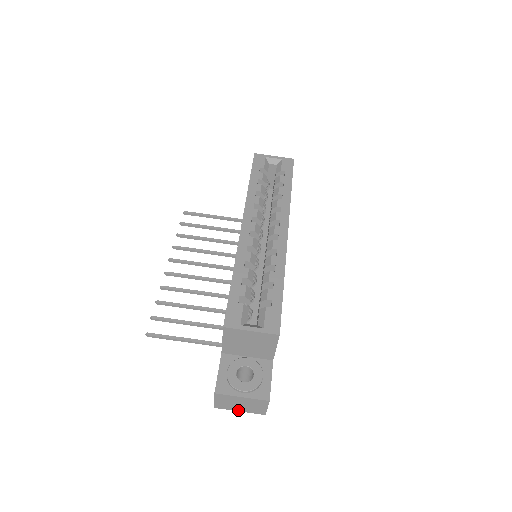
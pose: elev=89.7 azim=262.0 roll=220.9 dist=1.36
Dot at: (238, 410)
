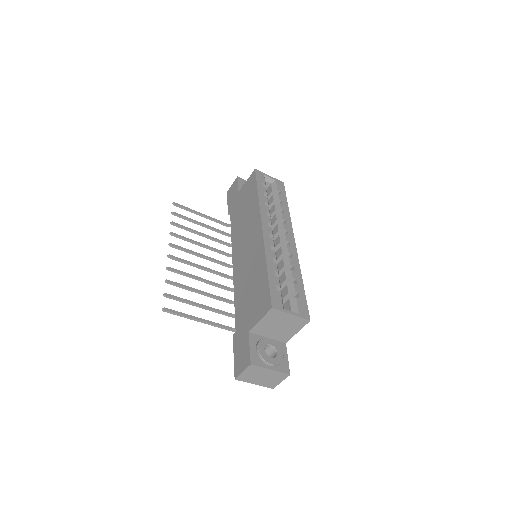
Dot at: (254, 383)
